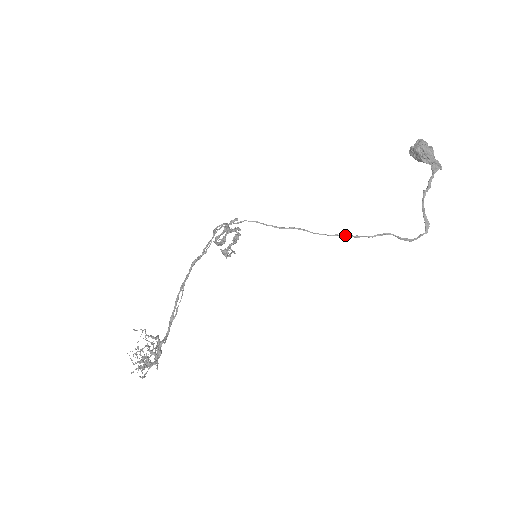
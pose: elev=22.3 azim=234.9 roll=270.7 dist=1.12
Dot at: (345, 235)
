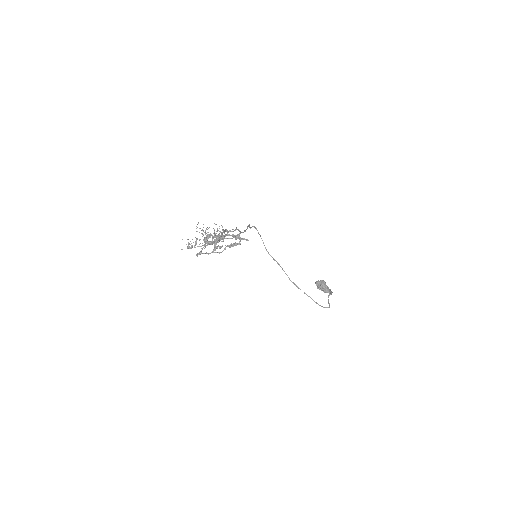
Dot at: (295, 284)
